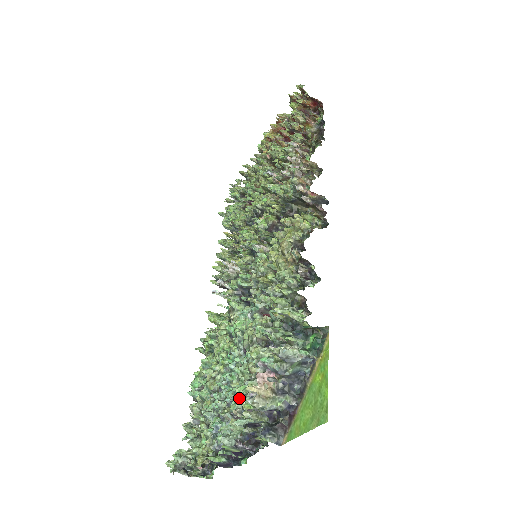
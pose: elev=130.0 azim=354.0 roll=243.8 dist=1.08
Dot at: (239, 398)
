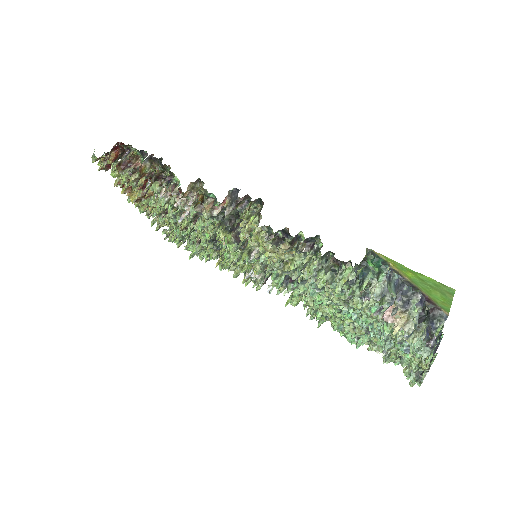
Dot at: occluded
